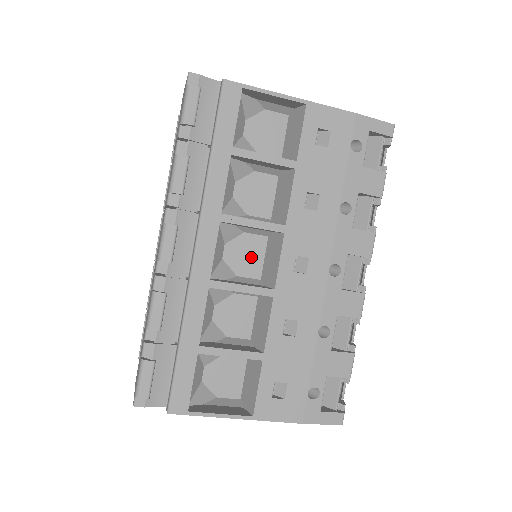
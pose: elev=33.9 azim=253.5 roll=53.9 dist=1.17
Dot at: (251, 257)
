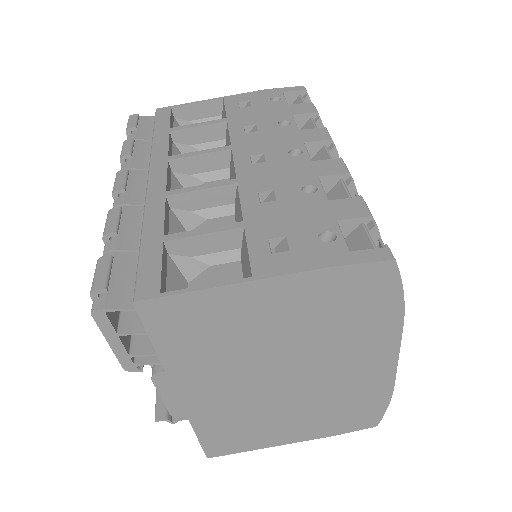
Dot at: occluded
